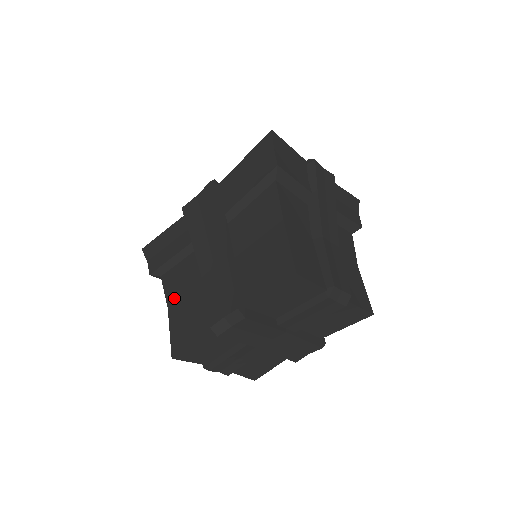
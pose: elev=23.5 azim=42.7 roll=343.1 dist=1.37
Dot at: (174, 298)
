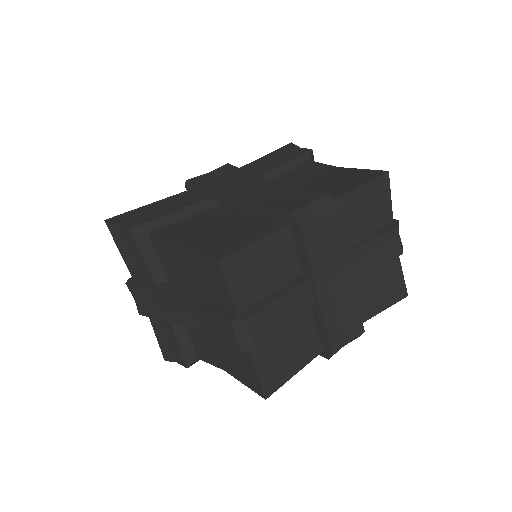
Dot at: (187, 235)
